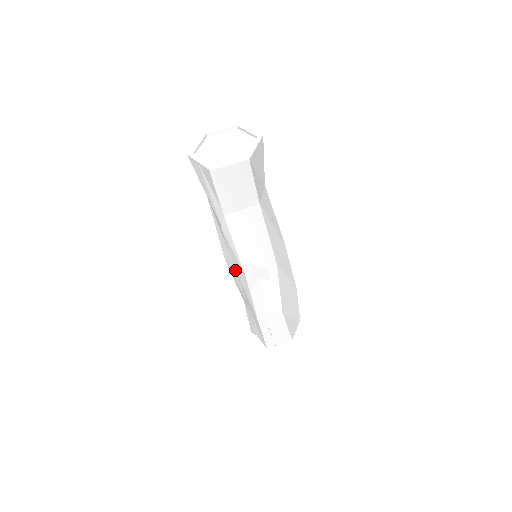
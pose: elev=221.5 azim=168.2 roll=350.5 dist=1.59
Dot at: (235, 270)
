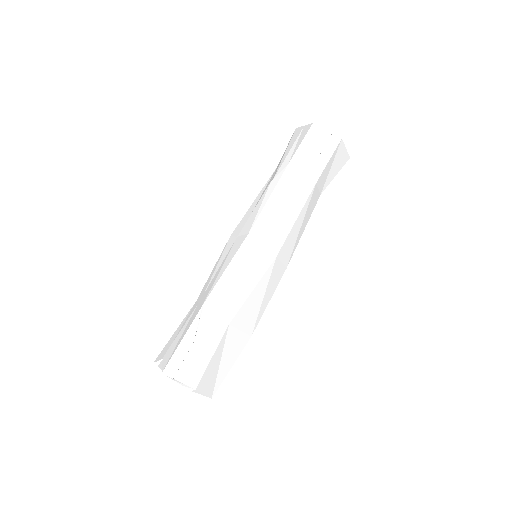
Dot at: (236, 239)
